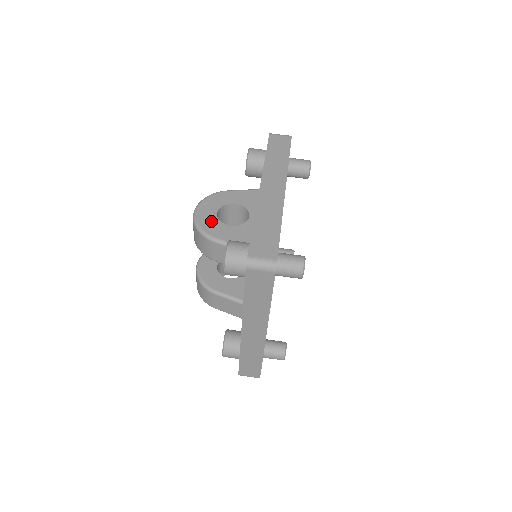
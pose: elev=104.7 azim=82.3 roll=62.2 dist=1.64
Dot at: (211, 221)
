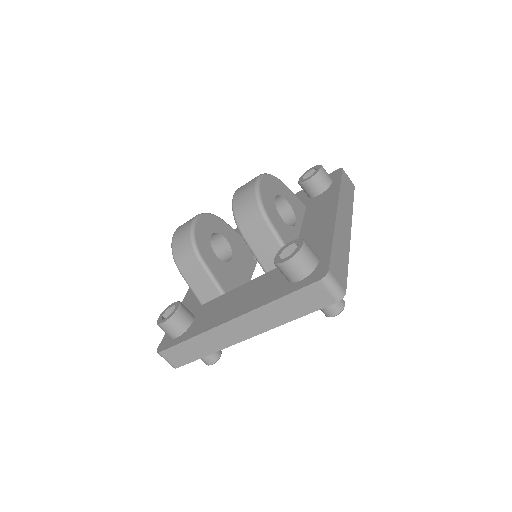
Dot at: (270, 201)
